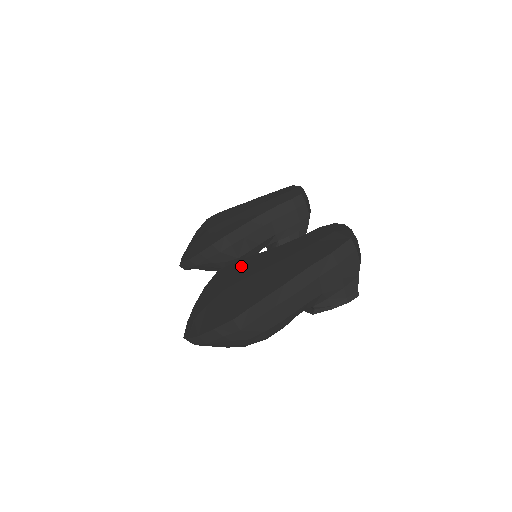
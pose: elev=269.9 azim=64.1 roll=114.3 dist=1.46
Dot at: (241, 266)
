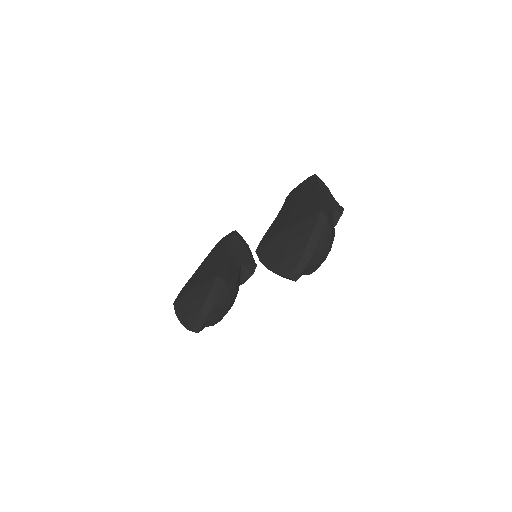
Dot at: (271, 231)
